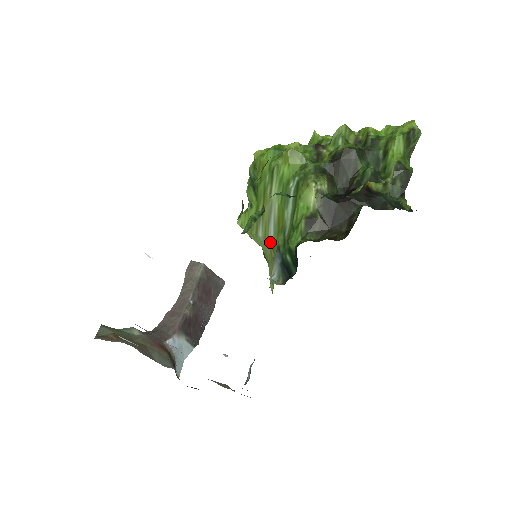
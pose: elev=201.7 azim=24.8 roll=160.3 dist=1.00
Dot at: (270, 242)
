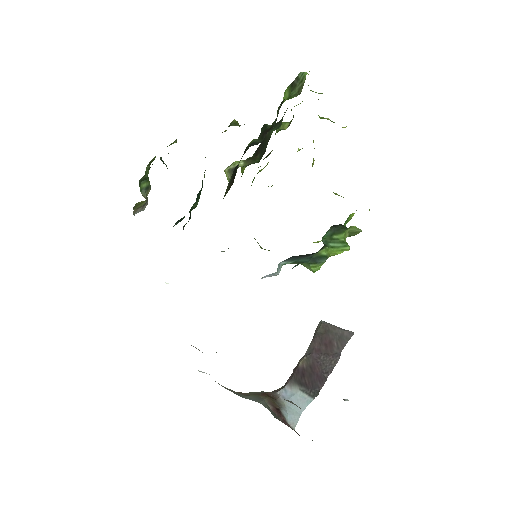
Dot at: occluded
